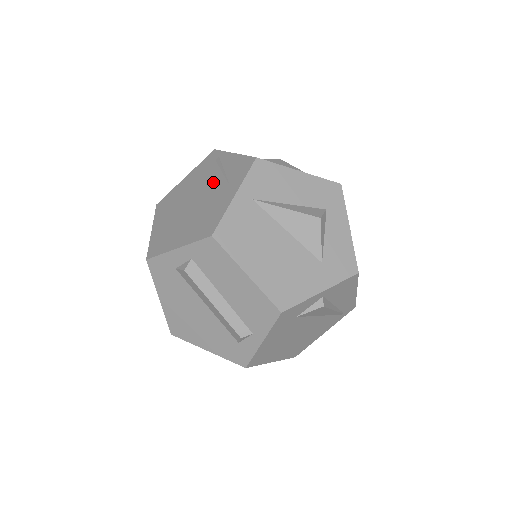
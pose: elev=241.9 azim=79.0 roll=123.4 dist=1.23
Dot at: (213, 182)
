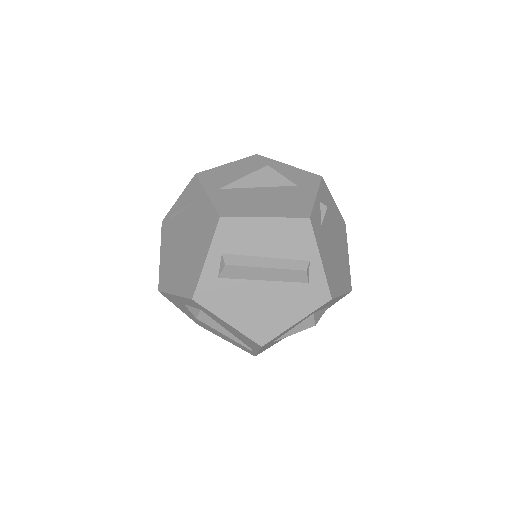
Dot at: (183, 220)
